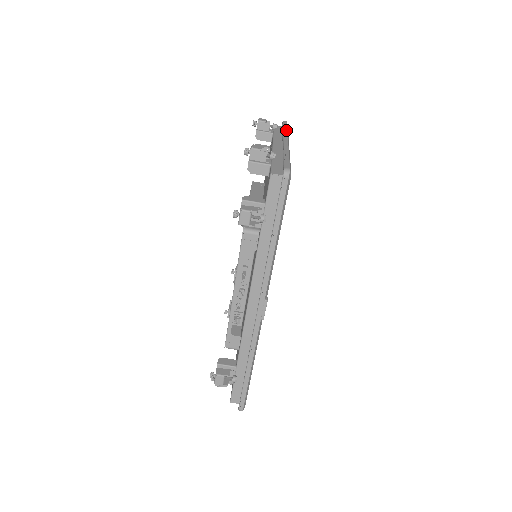
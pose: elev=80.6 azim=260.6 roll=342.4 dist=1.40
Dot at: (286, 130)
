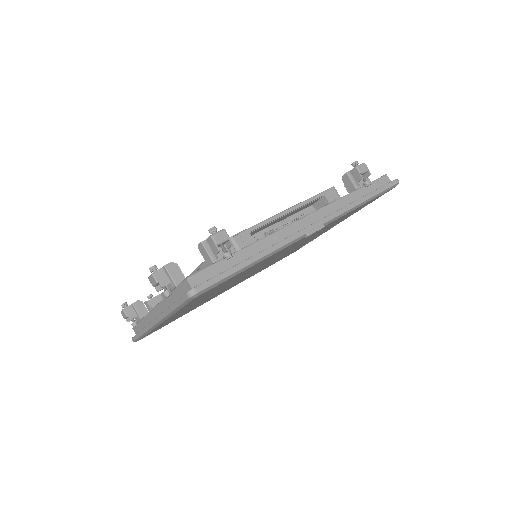
Dot at: occluded
